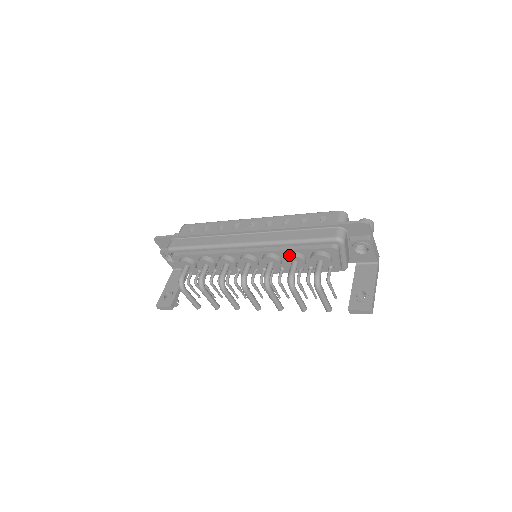
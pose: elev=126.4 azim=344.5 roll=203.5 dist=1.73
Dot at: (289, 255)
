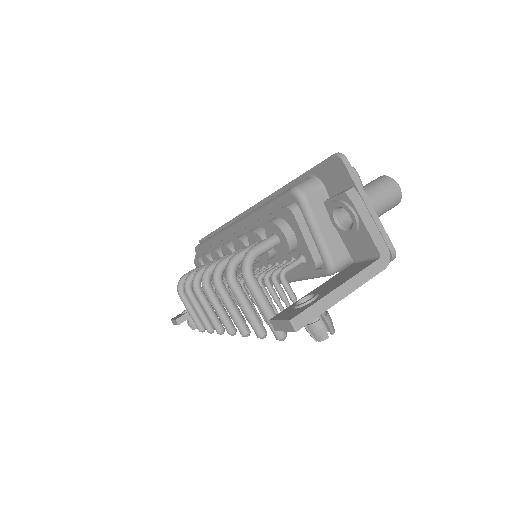
Dot at: (250, 231)
